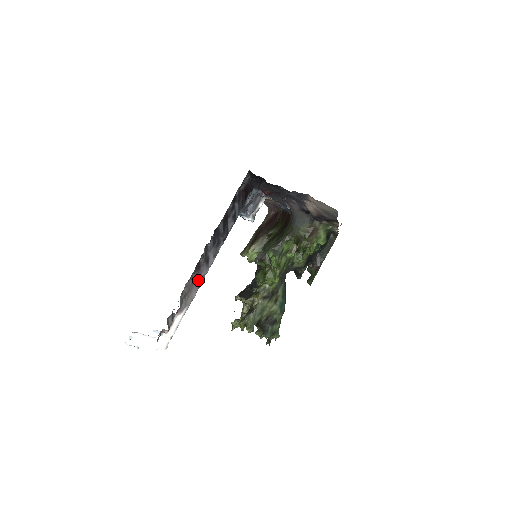
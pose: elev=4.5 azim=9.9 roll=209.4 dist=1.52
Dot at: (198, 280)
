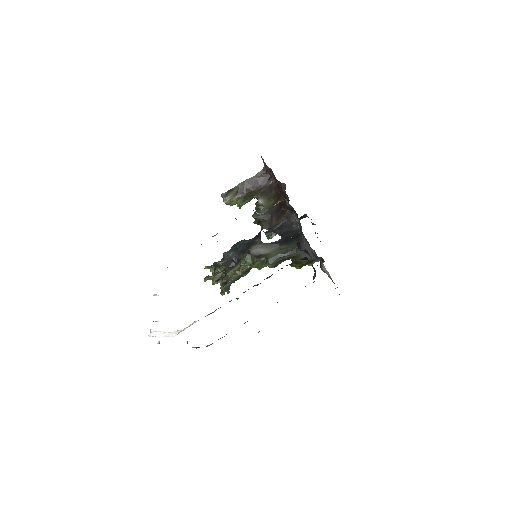
Dot at: occluded
